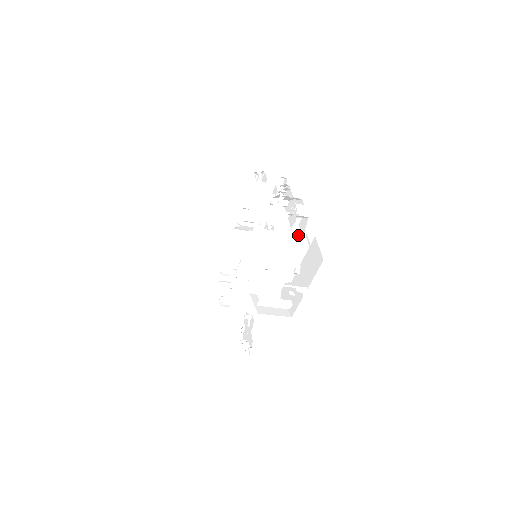
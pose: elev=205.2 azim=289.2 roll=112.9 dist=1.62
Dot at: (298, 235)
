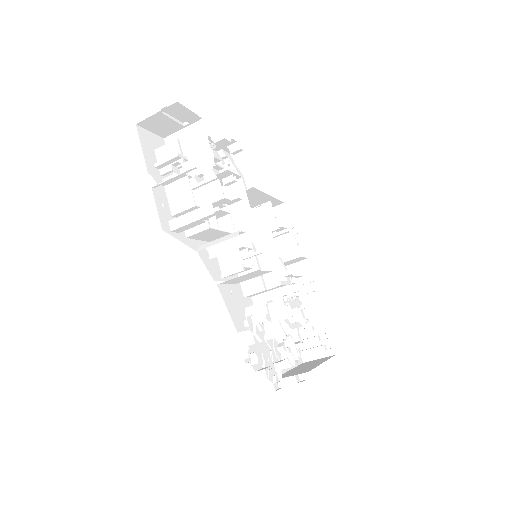
Dot at: (185, 131)
